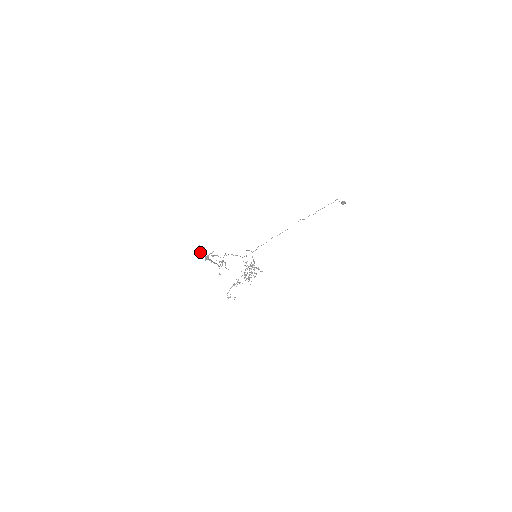
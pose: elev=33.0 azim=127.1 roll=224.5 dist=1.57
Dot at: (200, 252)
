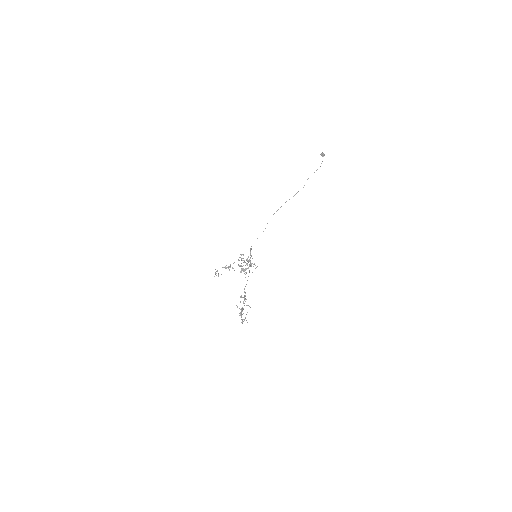
Dot at: occluded
